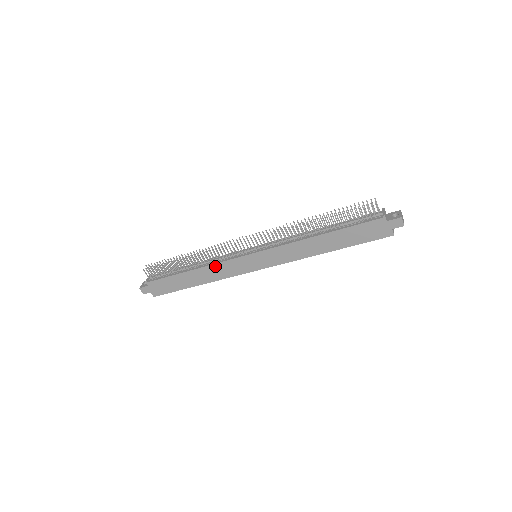
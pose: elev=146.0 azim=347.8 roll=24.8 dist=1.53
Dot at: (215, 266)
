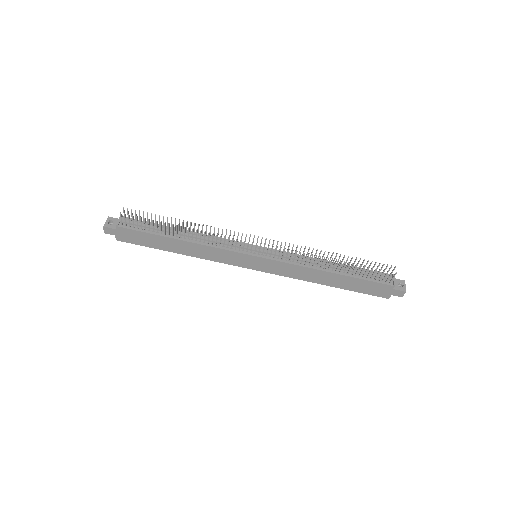
Dot at: (210, 248)
